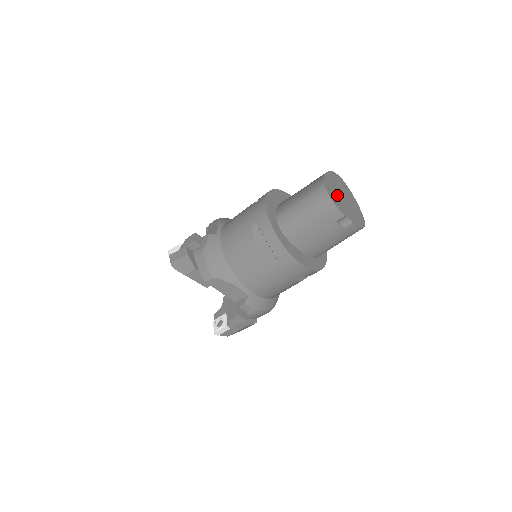
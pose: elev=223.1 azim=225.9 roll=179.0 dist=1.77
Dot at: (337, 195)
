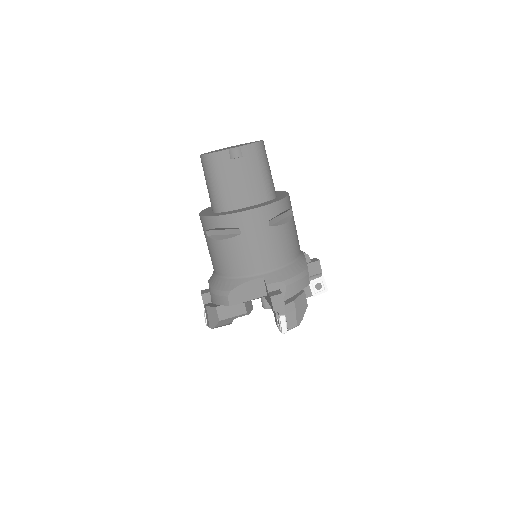
Dot at: occluded
